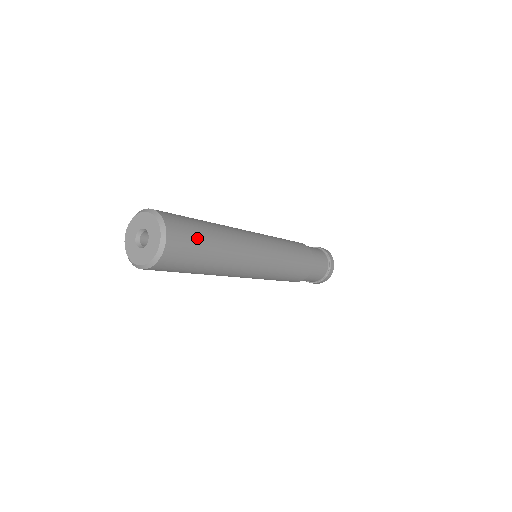
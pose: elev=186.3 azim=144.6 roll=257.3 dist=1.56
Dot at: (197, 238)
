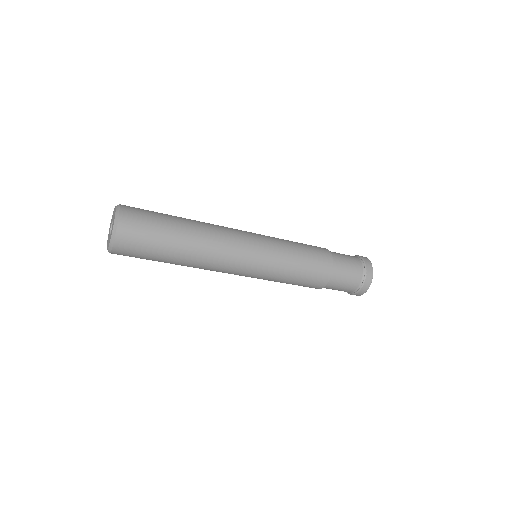
Dot at: (155, 229)
